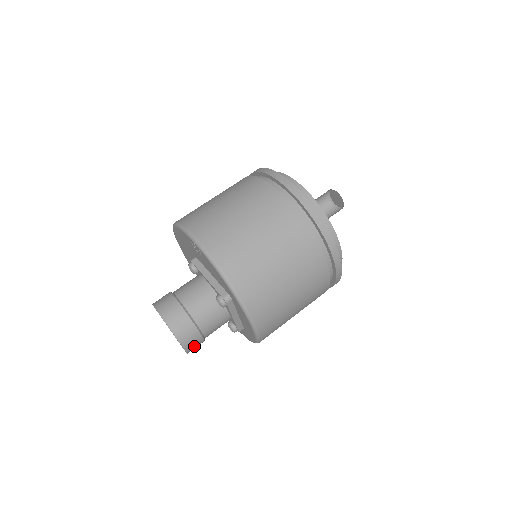
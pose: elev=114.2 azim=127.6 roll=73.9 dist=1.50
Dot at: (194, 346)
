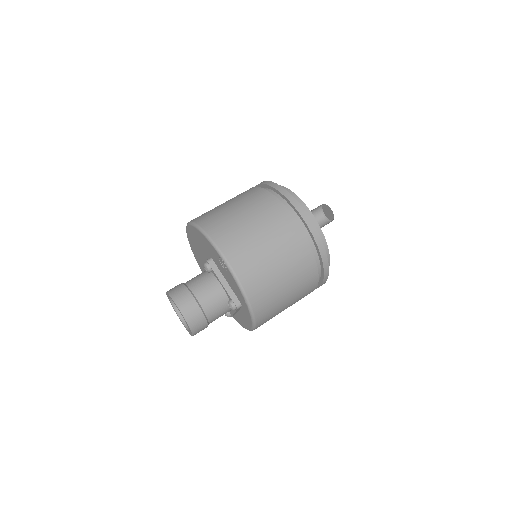
Dot at: occluded
